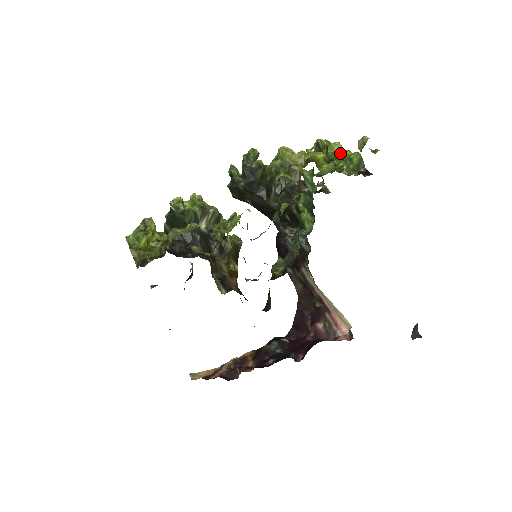
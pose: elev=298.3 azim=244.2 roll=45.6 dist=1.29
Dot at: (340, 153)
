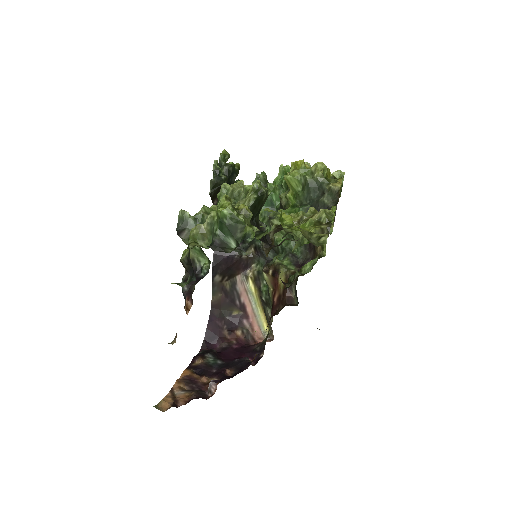
Dot at: occluded
